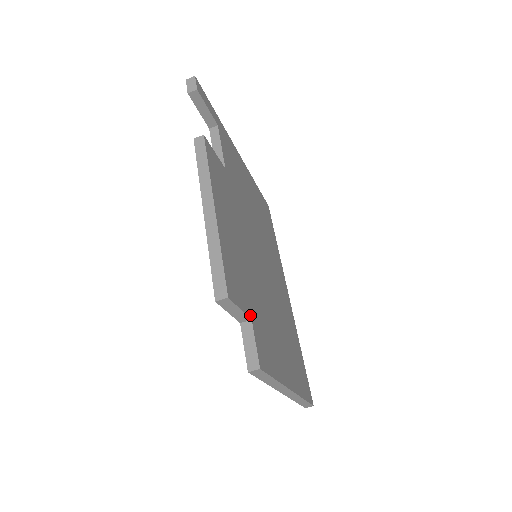
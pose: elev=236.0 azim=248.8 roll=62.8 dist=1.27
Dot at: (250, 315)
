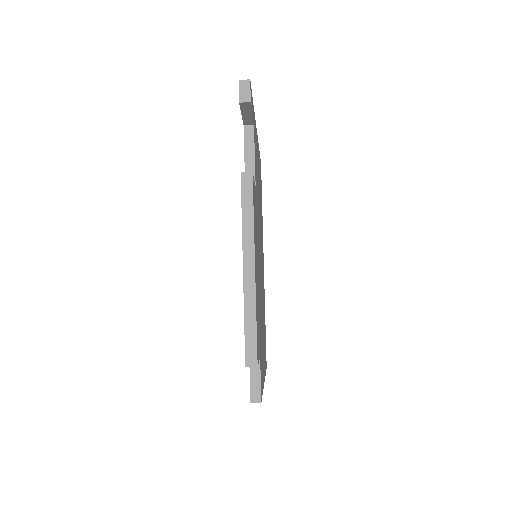
Dot at: occluded
